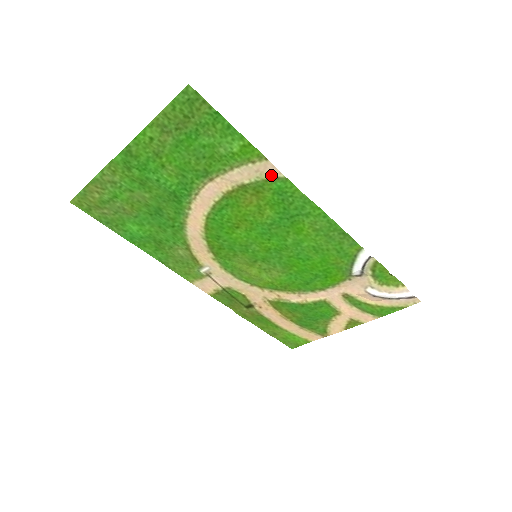
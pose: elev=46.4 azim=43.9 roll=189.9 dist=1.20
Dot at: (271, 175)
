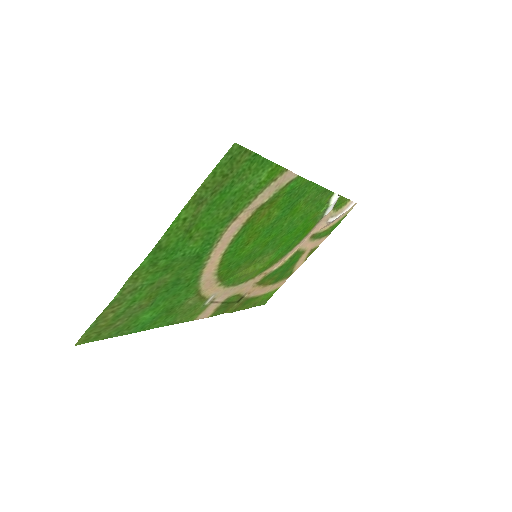
Dot at: (287, 181)
